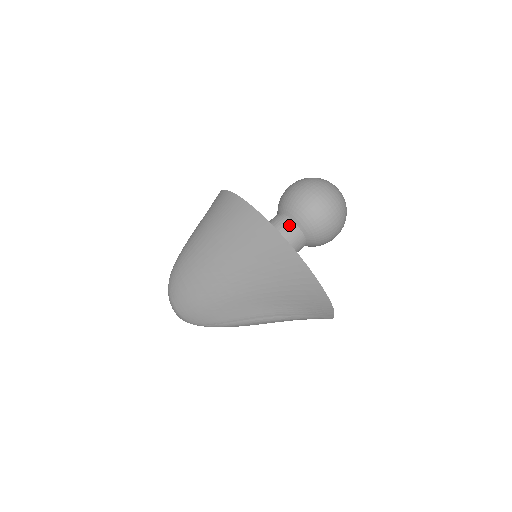
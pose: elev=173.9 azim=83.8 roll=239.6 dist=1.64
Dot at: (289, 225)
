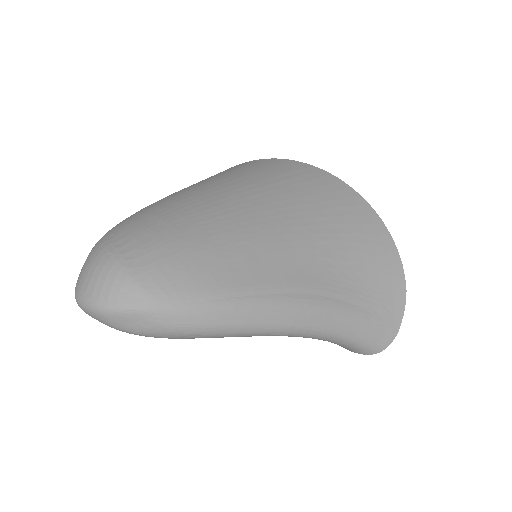
Dot at: occluded
